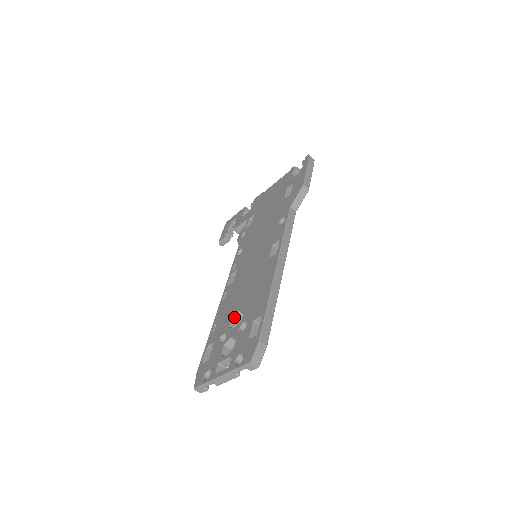
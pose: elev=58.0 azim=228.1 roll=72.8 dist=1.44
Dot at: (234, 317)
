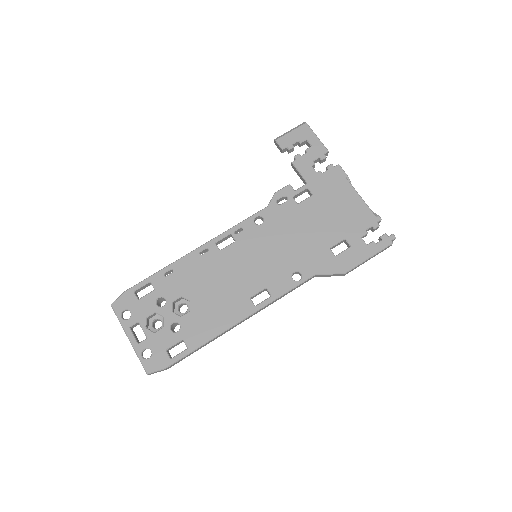
Dot at: (183, 298)
